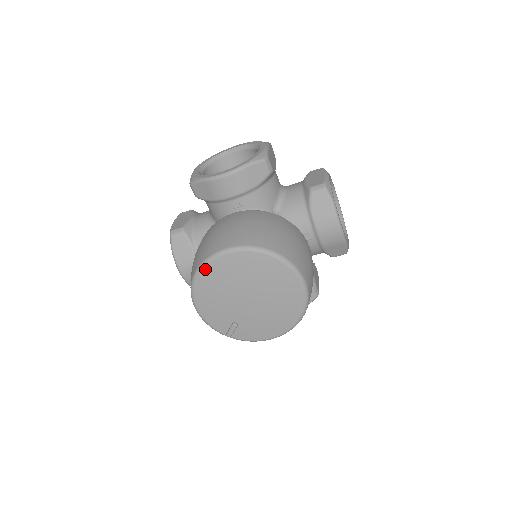
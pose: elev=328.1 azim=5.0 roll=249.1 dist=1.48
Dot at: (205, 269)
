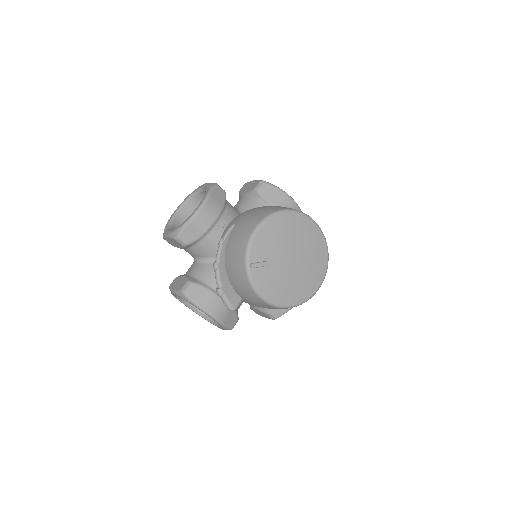
Dot at: (296, 214)
